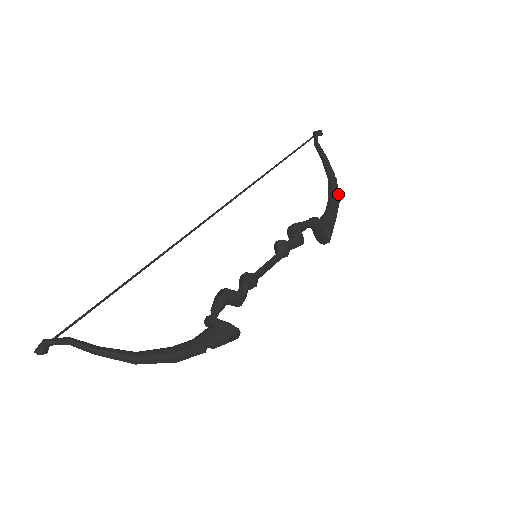
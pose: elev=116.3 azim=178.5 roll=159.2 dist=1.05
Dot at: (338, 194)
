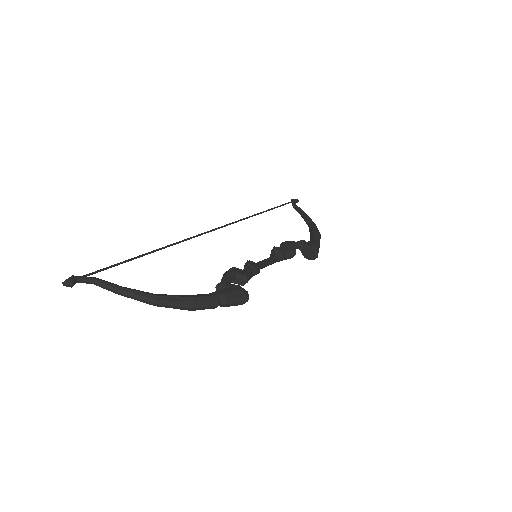
Dot at: (318, 231)
